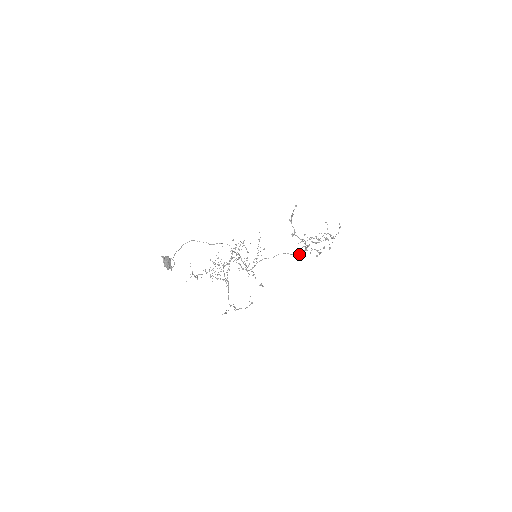
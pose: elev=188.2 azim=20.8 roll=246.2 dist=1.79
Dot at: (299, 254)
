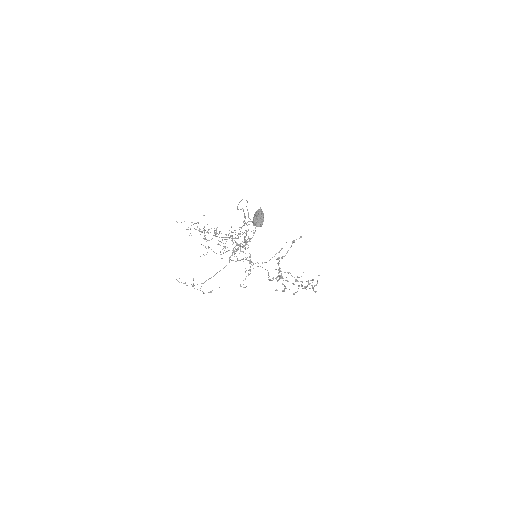
Dot at: (270, 279)
